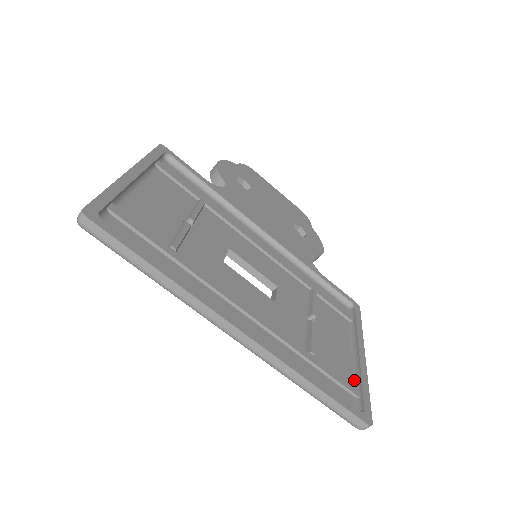
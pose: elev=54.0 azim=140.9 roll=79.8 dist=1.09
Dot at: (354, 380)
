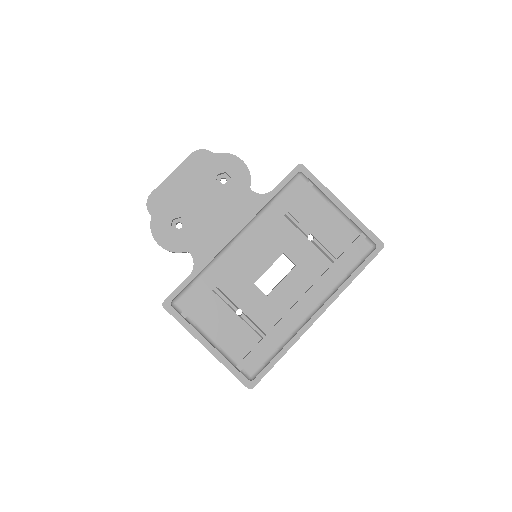
Dot at: (355, 229)
